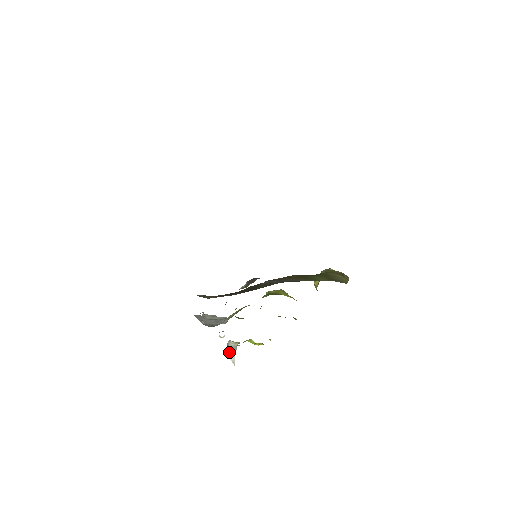
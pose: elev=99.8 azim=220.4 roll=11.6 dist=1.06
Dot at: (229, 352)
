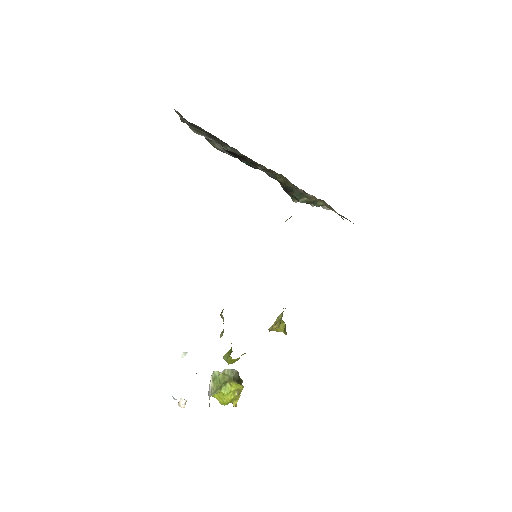
Dot at: occluded
